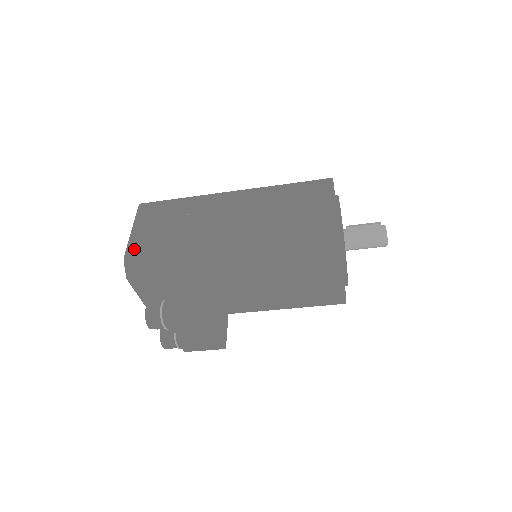
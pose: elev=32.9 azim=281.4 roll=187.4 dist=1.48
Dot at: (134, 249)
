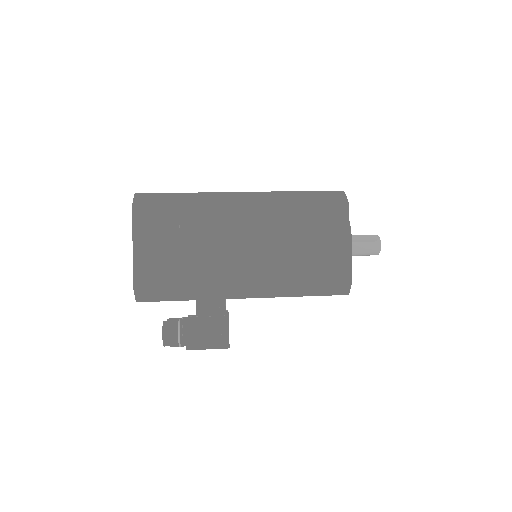
Dot at: (142, 275)
